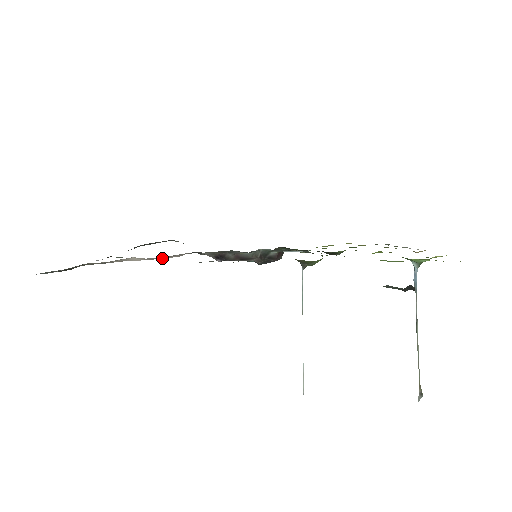
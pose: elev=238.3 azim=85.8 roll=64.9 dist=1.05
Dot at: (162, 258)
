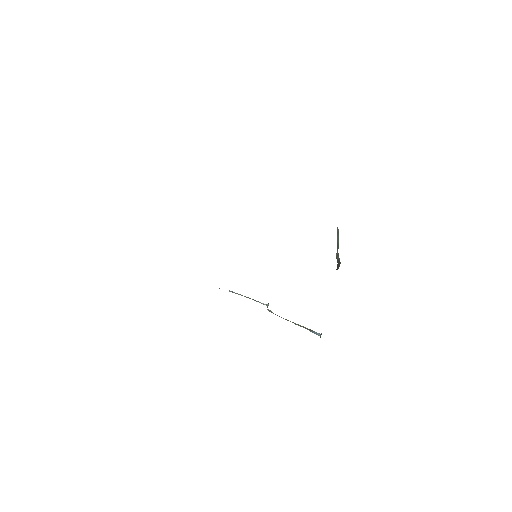
Dot at: occluded
